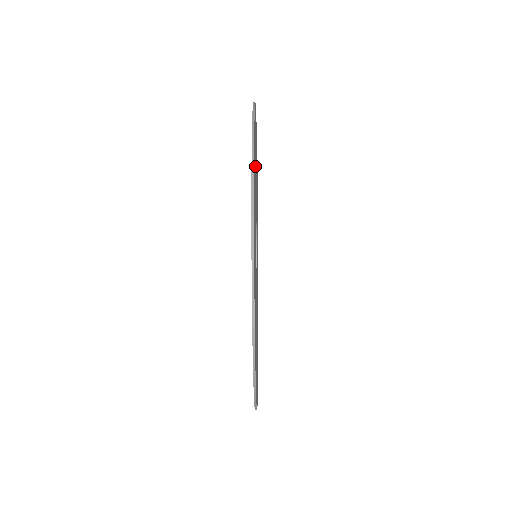
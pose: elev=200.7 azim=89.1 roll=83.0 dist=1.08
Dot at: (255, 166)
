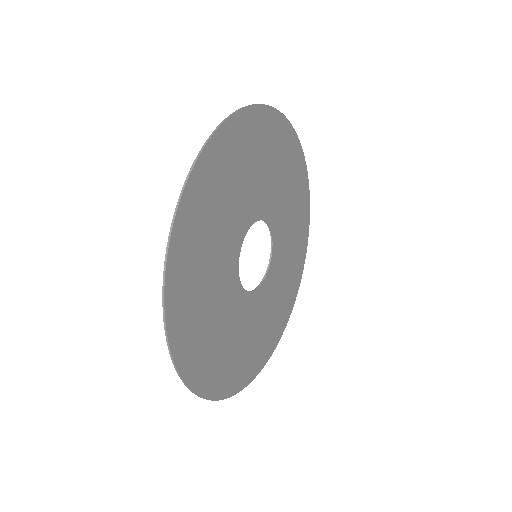
Dot at: (203, 249)
